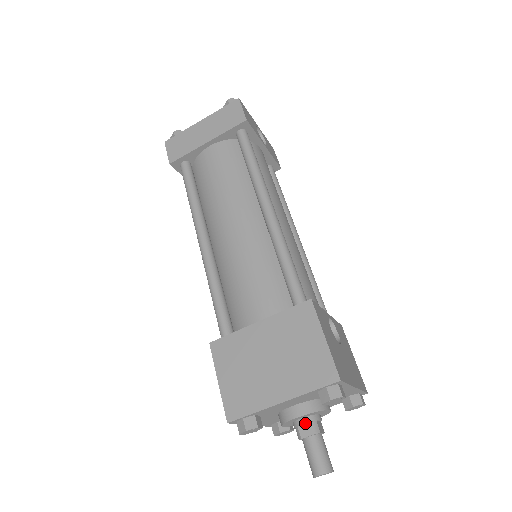
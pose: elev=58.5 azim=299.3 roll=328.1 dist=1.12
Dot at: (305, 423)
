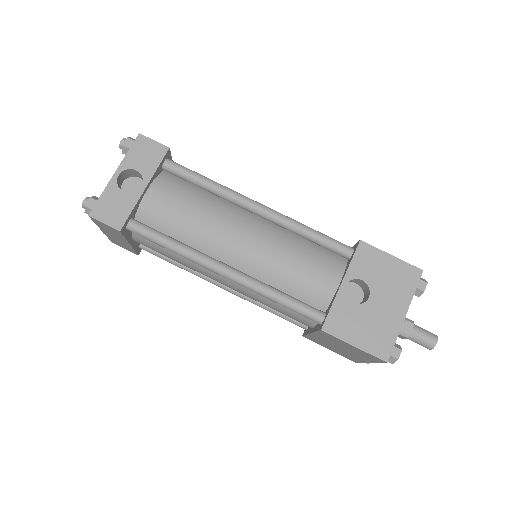
Dot at: occluded
